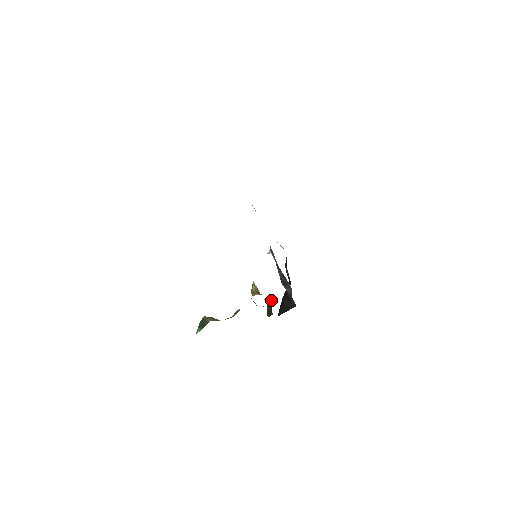
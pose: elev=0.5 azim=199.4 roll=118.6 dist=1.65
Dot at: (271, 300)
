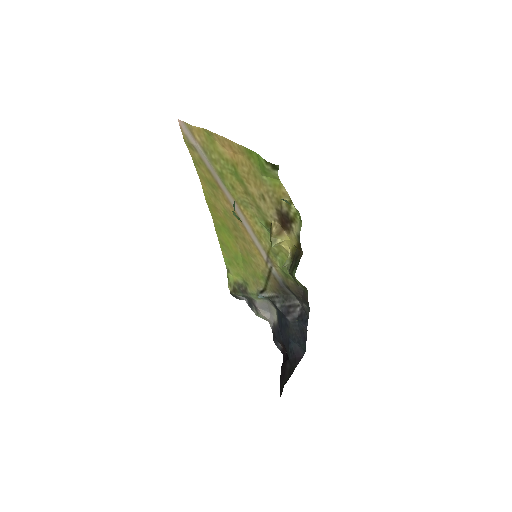
Dot at: (294, 251)
